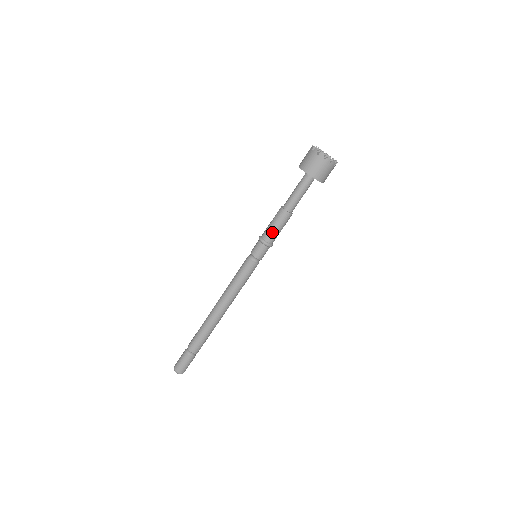
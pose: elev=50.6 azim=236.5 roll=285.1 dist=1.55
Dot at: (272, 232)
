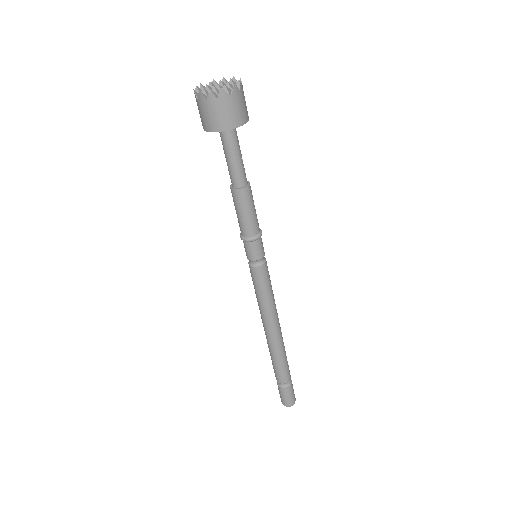
Dot at: (242, 223)
